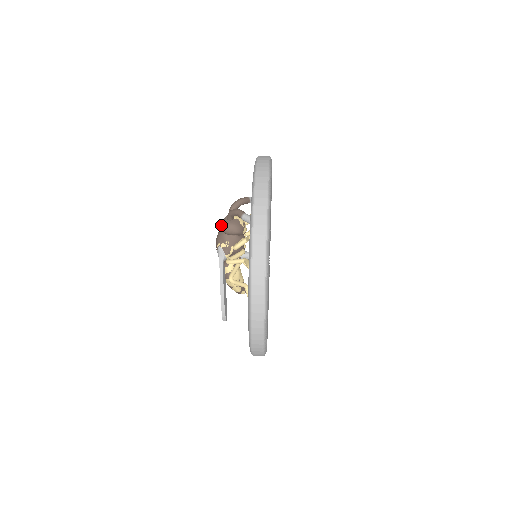
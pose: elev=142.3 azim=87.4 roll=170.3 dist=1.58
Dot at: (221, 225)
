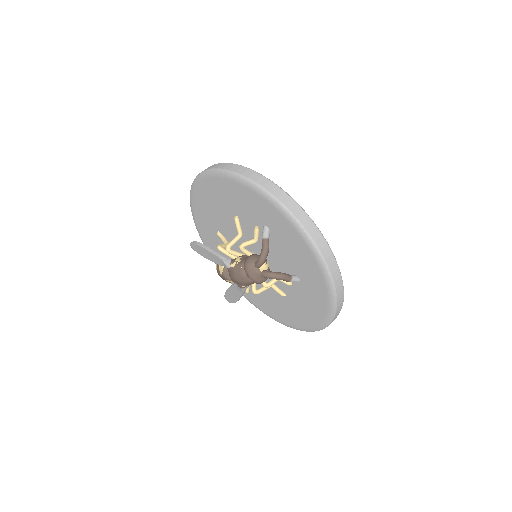
Dot at: (255, 282)
